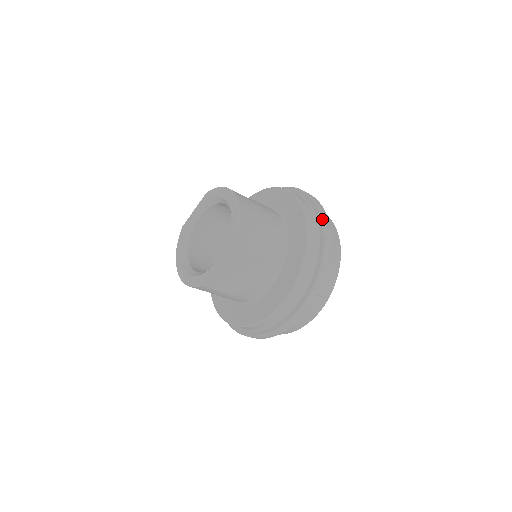
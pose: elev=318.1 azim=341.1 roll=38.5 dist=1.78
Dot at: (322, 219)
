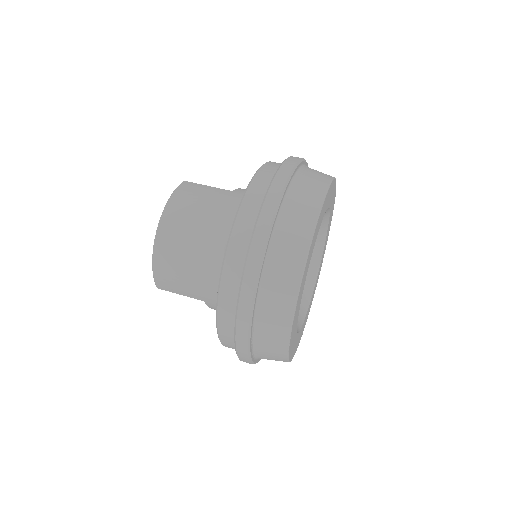
Dot at: (239, 293)
